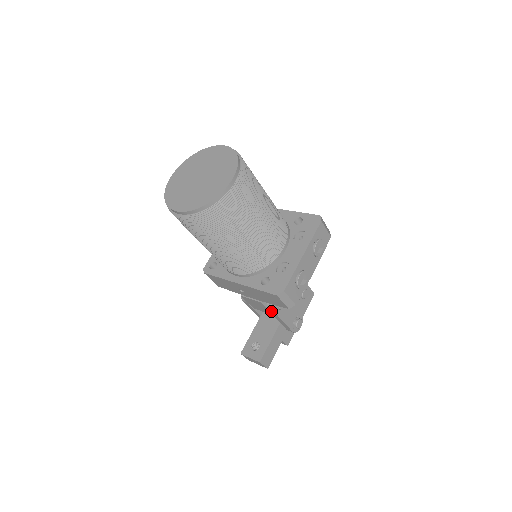
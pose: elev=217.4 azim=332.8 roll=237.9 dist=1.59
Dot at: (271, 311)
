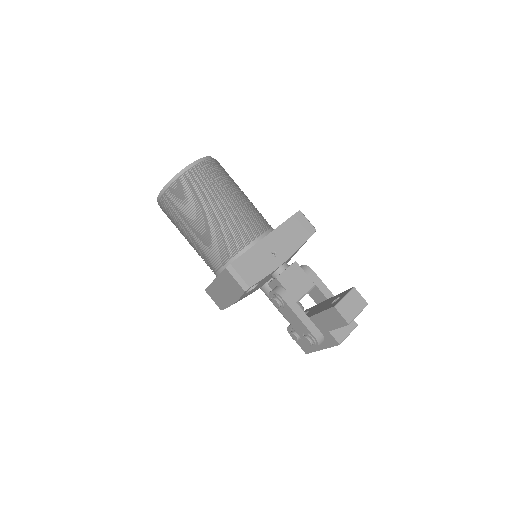
Dot at: (310, 273)
